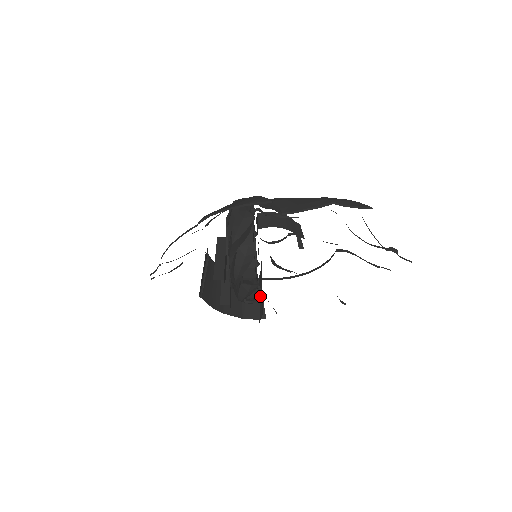
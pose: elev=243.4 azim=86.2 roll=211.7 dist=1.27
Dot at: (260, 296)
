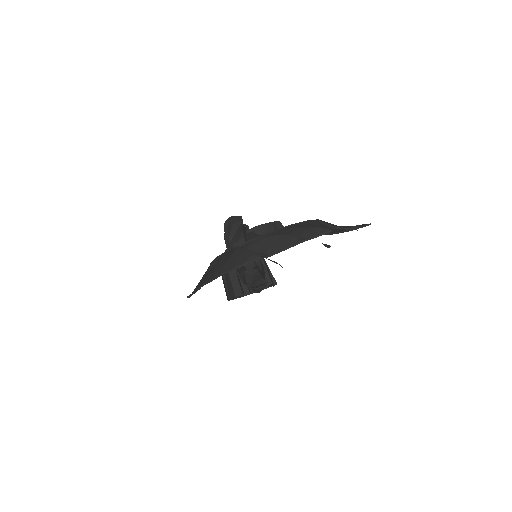
Dot at: (267, 269)
